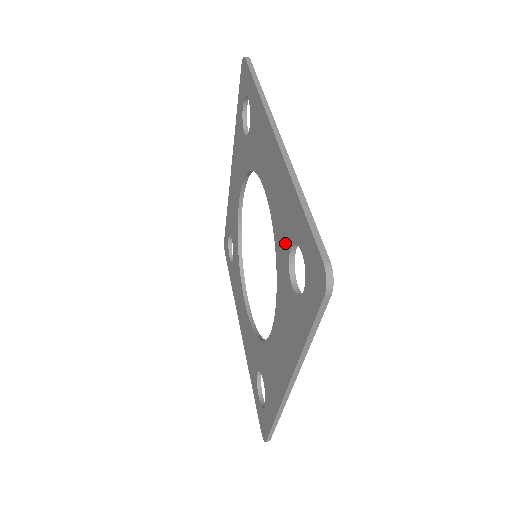
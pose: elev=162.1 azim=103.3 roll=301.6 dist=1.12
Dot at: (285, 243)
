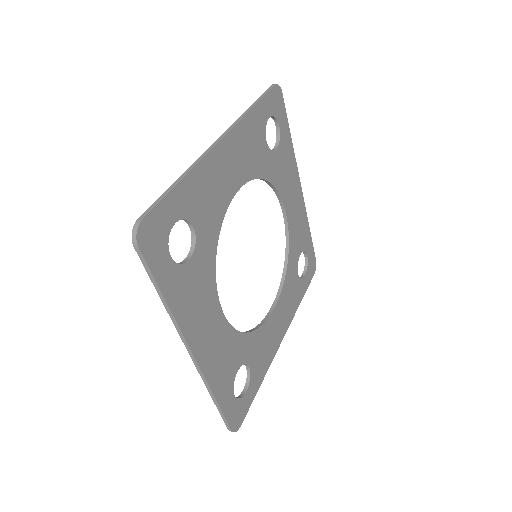
Dot at: (198, 224)
